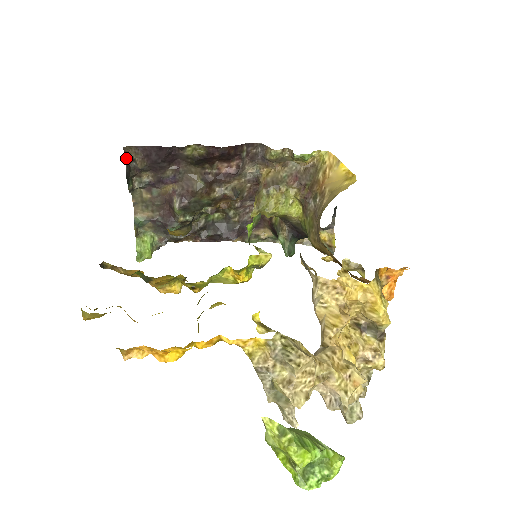
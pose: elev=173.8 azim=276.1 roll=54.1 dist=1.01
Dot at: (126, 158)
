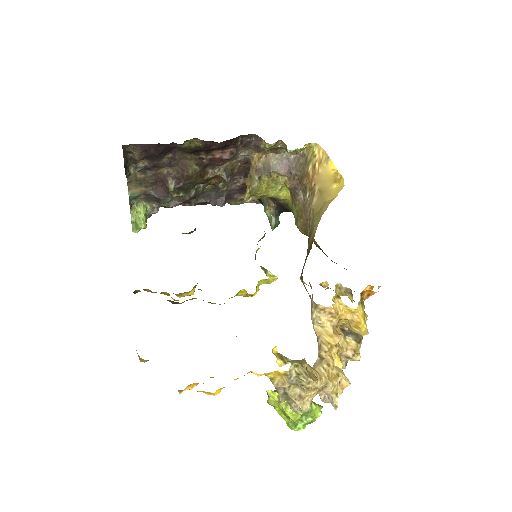
Dot at: (123, 151)
